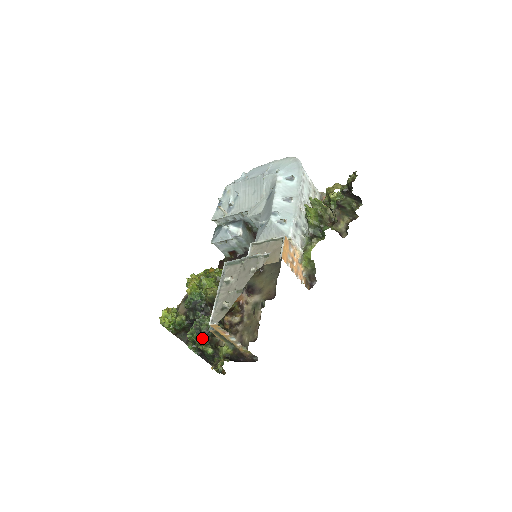
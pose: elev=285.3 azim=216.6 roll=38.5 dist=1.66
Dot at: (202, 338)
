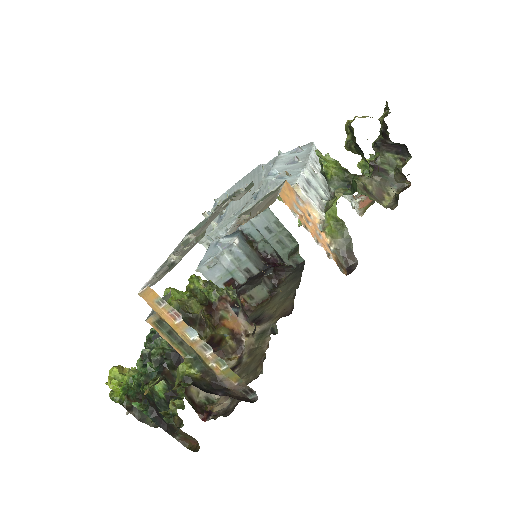
Dot at: (151, 371)
